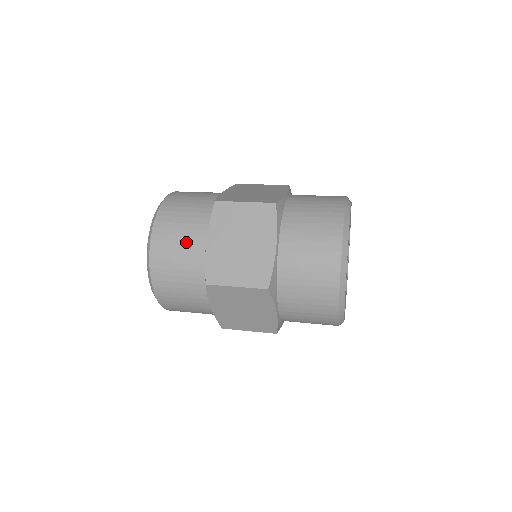
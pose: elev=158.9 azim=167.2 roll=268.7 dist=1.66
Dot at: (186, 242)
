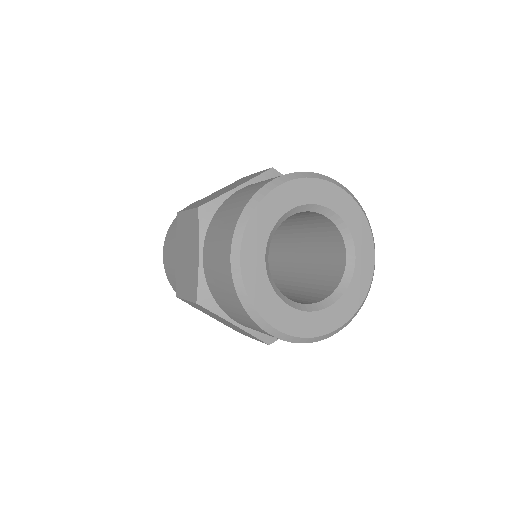
Dot at: (172, 255)
